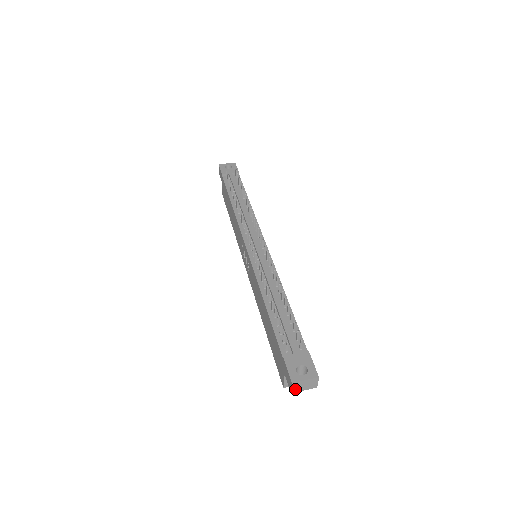
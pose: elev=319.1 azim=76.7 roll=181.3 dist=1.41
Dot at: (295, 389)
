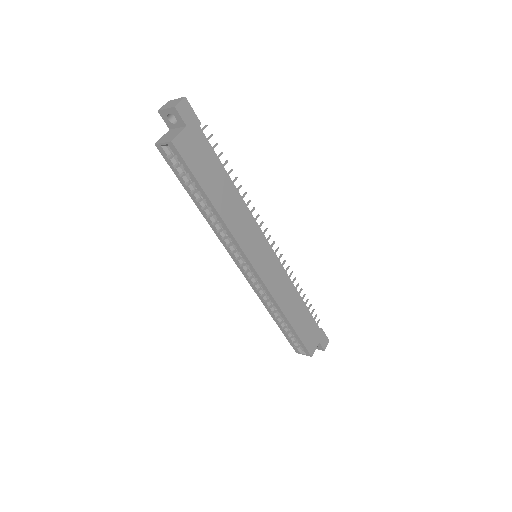
Dot at: (163, 108)
